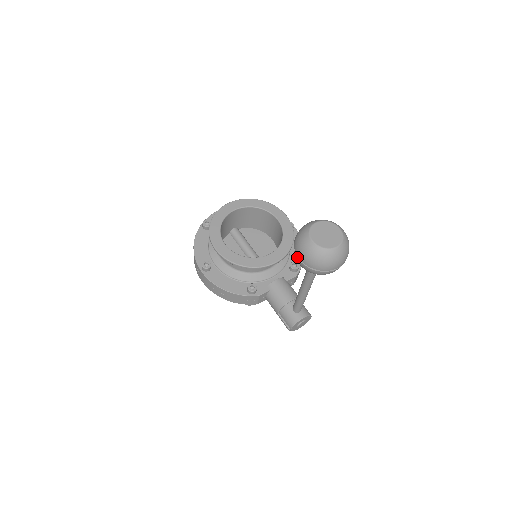
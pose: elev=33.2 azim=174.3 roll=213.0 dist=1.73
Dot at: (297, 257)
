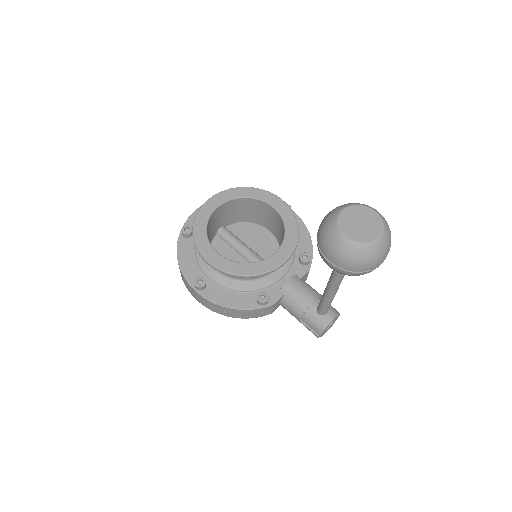
Dot at: (327, 260)
